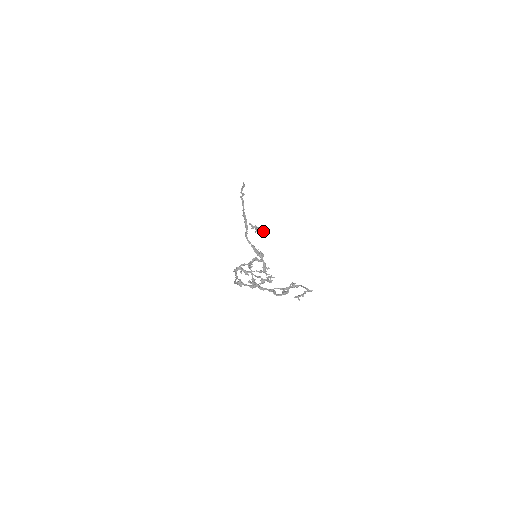
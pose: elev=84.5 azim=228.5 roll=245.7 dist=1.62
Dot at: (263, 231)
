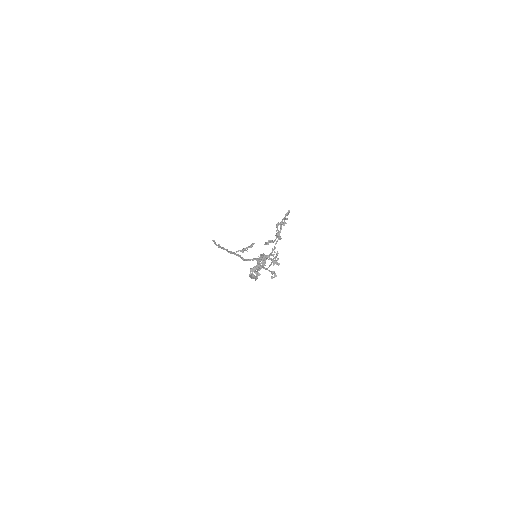
Dot at: (251, 246)
